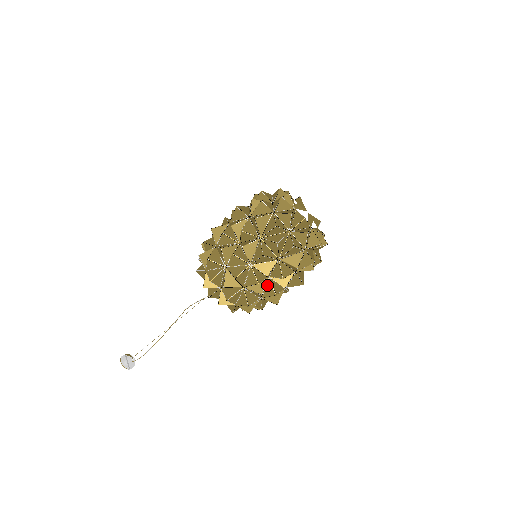
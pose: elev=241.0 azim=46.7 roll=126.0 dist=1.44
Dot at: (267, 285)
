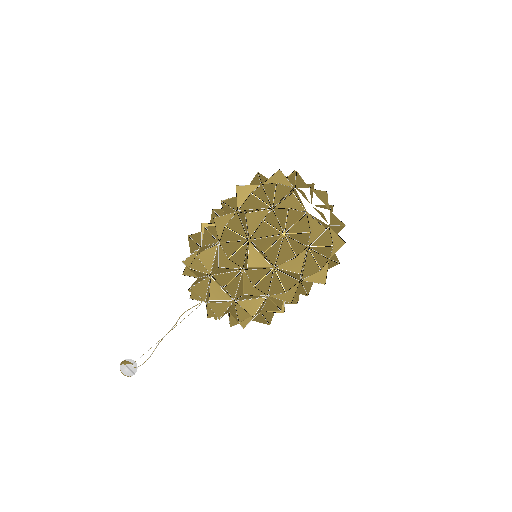
Dot at: occluded
